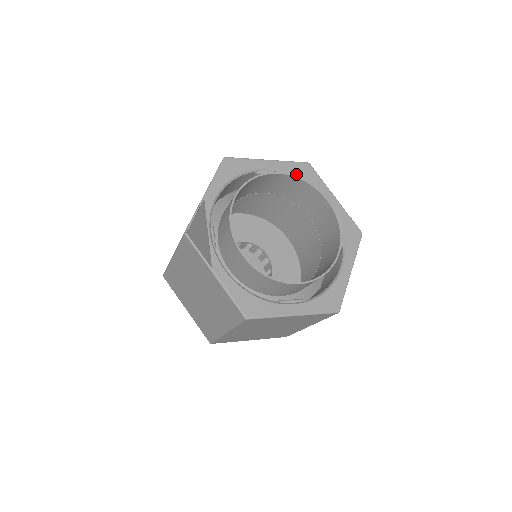
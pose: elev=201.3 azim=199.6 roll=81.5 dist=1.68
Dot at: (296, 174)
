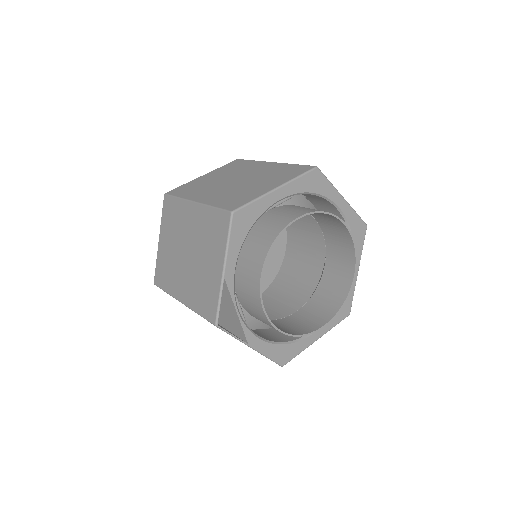
Dot at: (306, 191)
